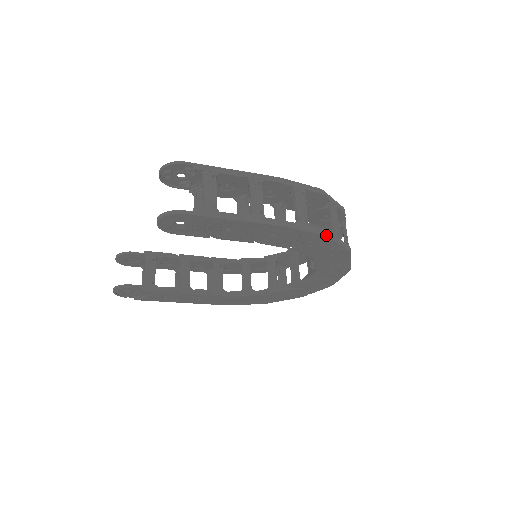
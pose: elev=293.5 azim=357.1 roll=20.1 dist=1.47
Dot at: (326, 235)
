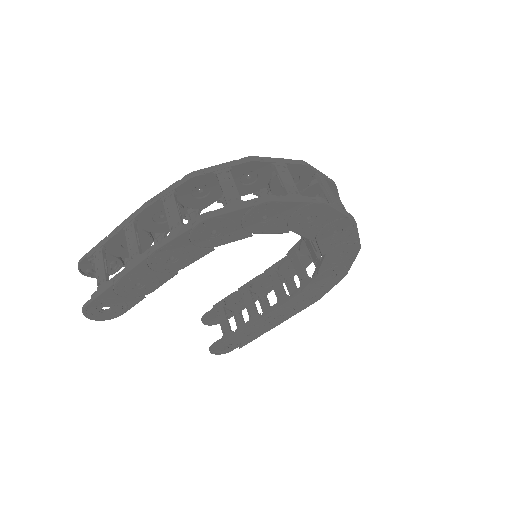
Dot at: (204, 220)
